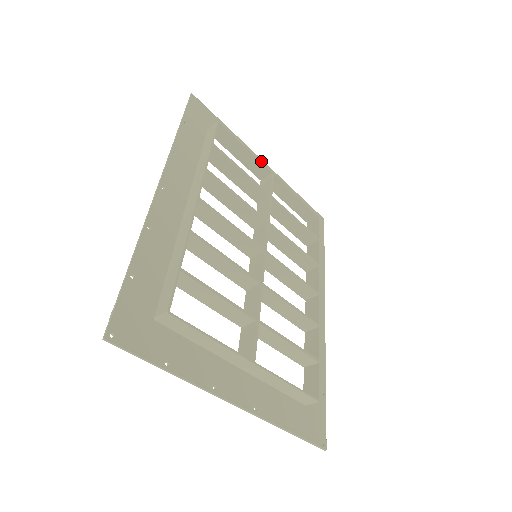
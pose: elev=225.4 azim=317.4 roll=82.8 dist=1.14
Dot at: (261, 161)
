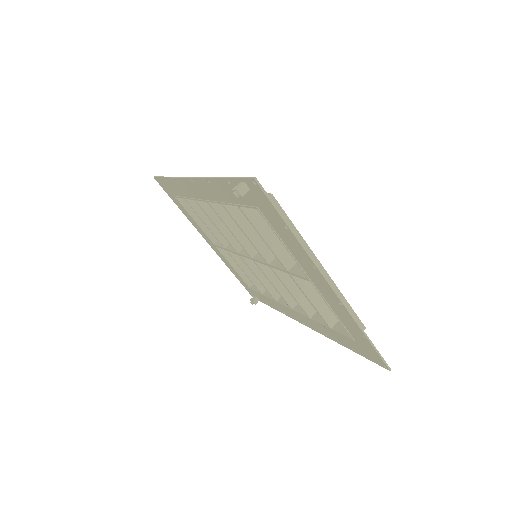
Dot at: occluded
